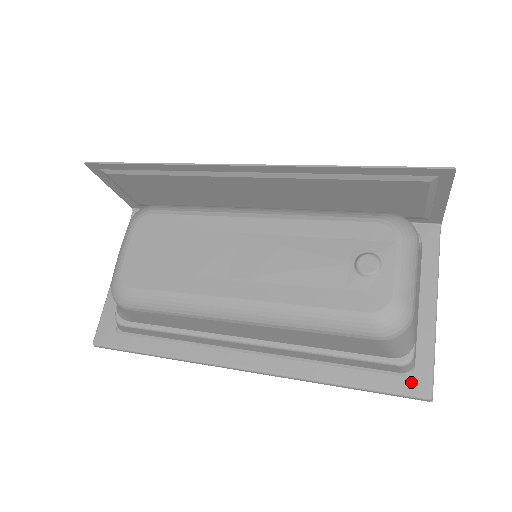
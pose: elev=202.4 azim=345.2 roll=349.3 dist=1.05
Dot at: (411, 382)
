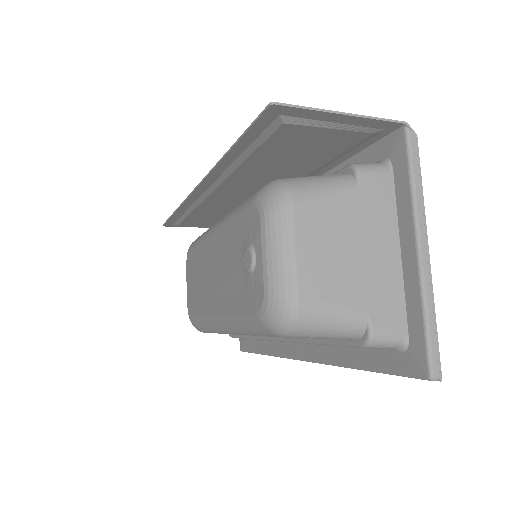
Dot at: (408, 359)
